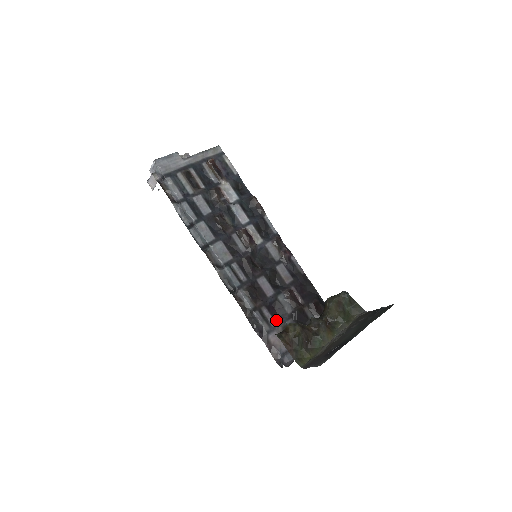
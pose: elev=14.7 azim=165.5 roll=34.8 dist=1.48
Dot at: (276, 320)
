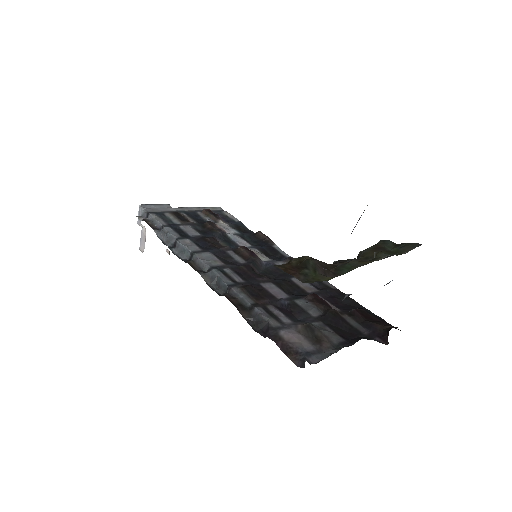
Dot at: (293, 320)
